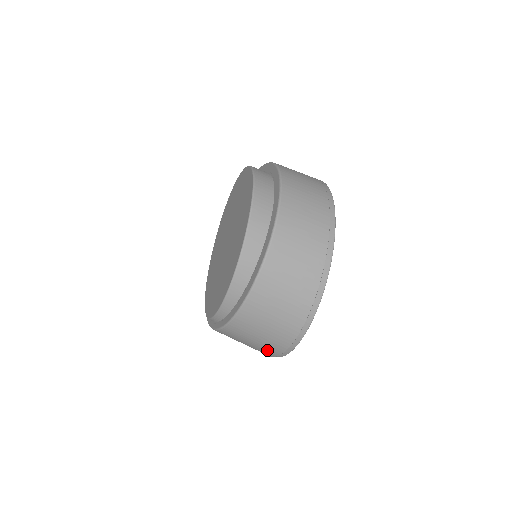
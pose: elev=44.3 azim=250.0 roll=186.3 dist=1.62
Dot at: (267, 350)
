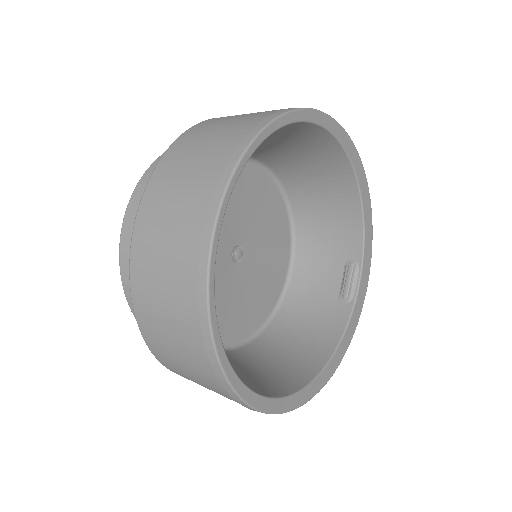
Dot at: occluded
